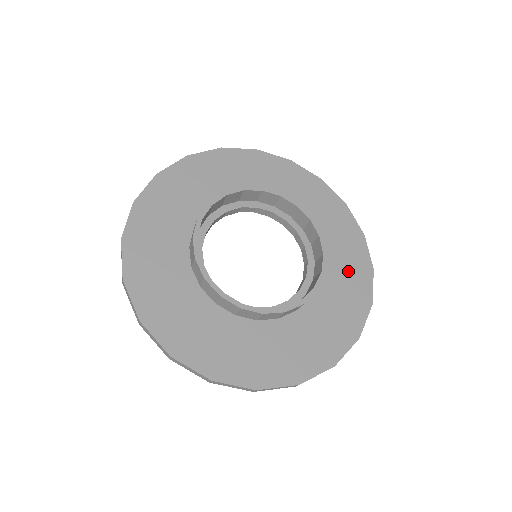
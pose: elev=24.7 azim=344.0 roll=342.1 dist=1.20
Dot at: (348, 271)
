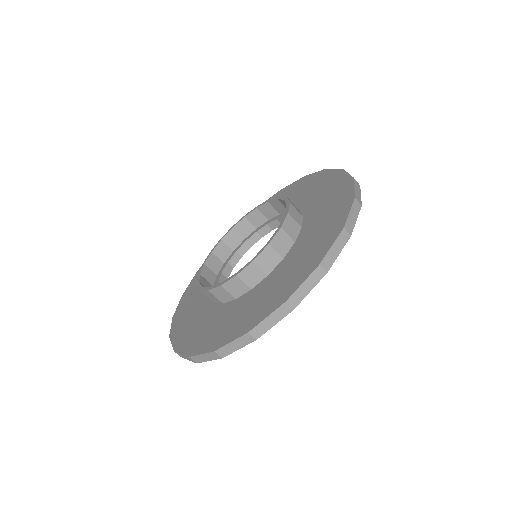
Dot at: (329, 200)
